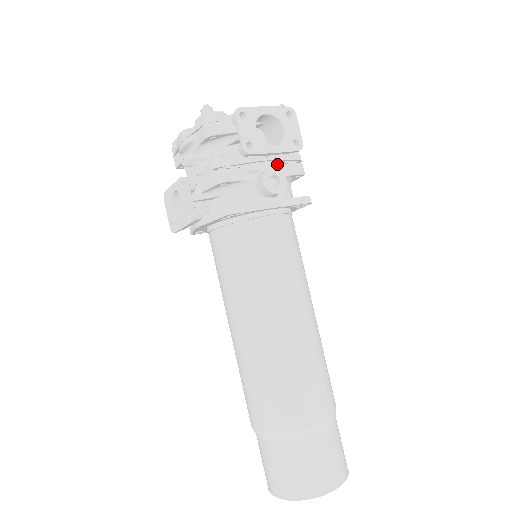
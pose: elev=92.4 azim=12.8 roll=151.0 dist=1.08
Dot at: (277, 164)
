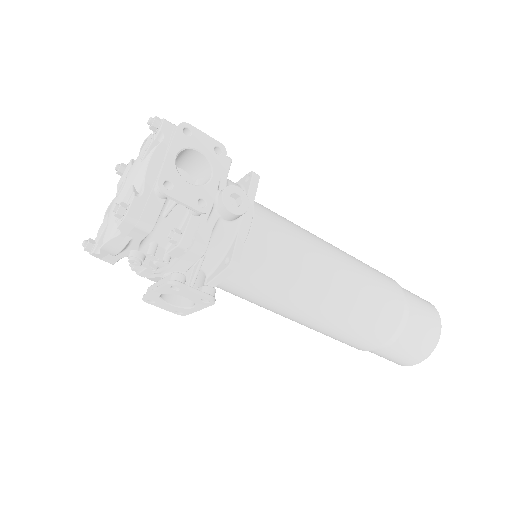
Dot at: occluded
